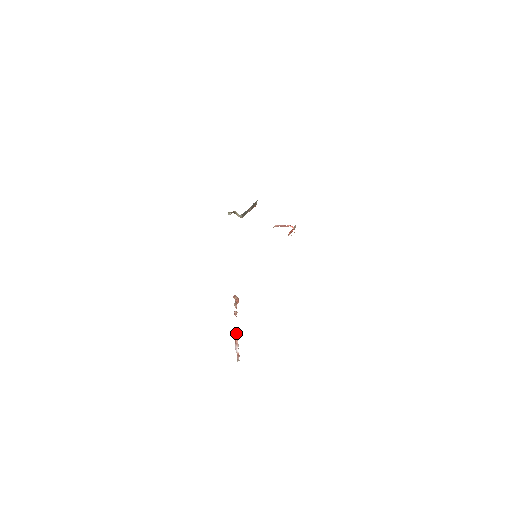
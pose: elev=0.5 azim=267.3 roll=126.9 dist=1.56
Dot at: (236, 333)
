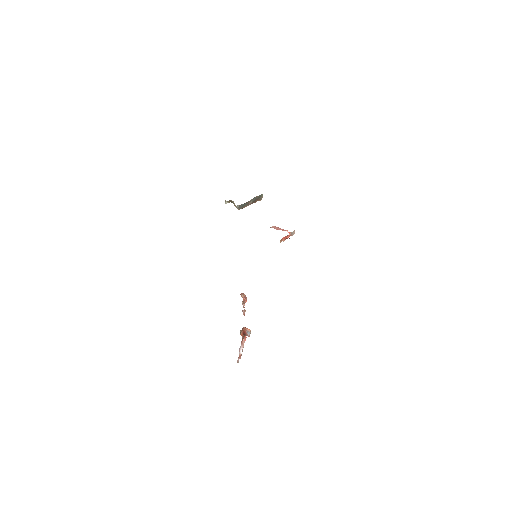
Dot at: (244, 333)
